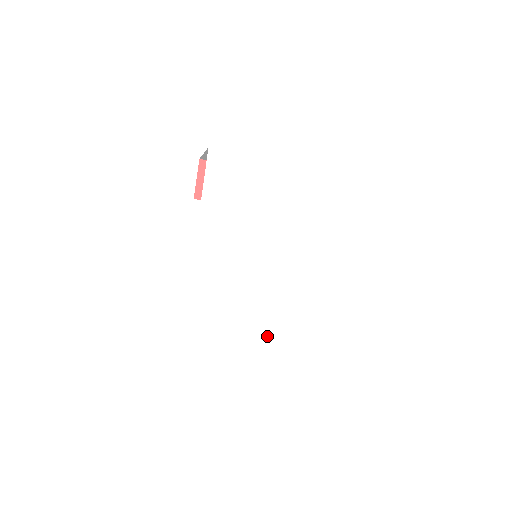
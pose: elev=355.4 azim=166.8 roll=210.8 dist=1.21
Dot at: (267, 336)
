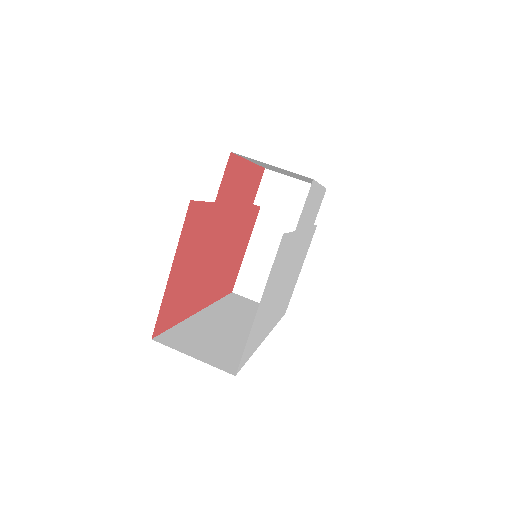
Dot at: (271, 328)
